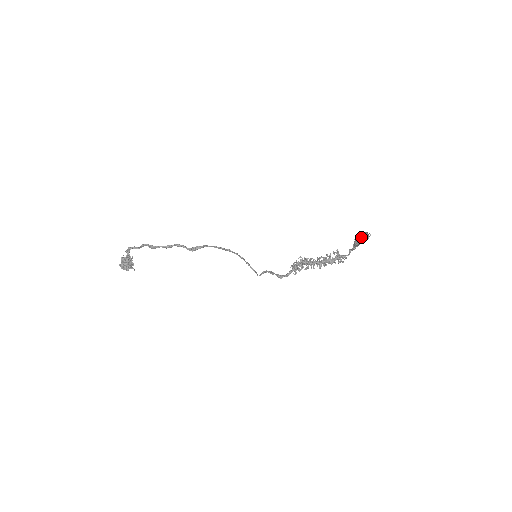
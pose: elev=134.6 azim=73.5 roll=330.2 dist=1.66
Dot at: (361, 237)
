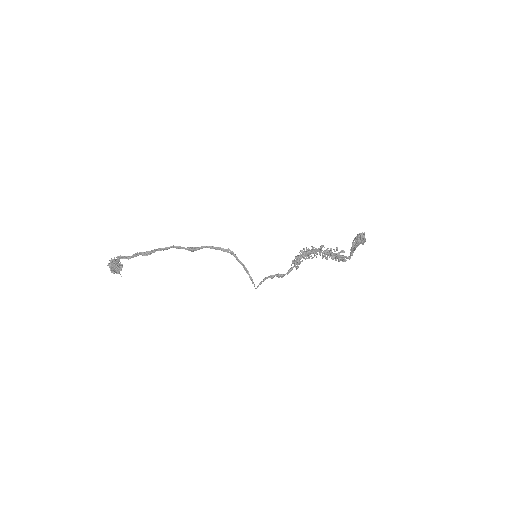
Dot at: (358, 235)
